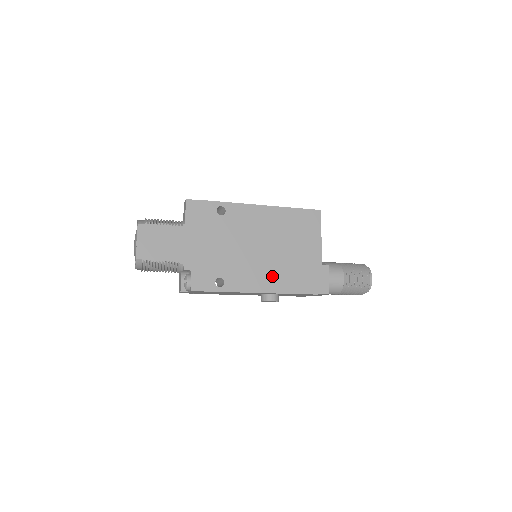
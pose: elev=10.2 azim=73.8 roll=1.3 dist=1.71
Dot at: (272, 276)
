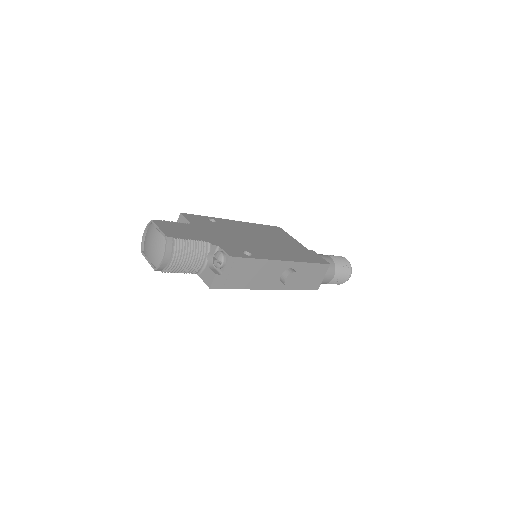
Dot at: (282, 253)
